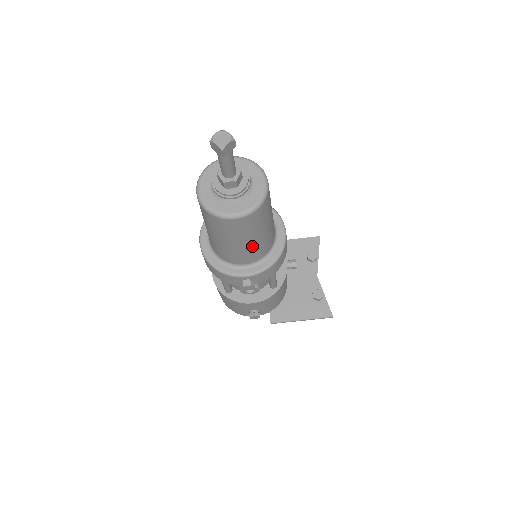
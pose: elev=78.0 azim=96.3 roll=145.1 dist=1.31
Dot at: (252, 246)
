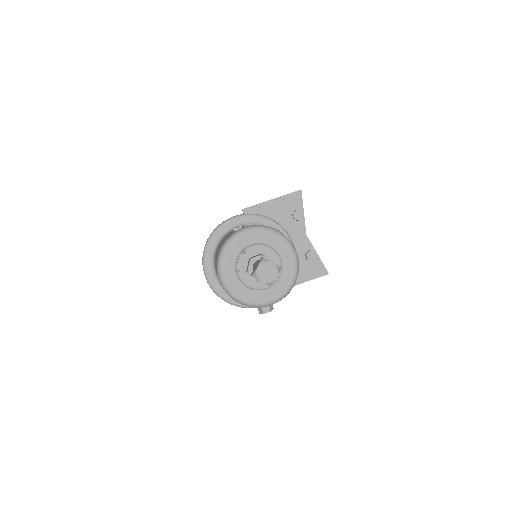
Dot at: occluded
